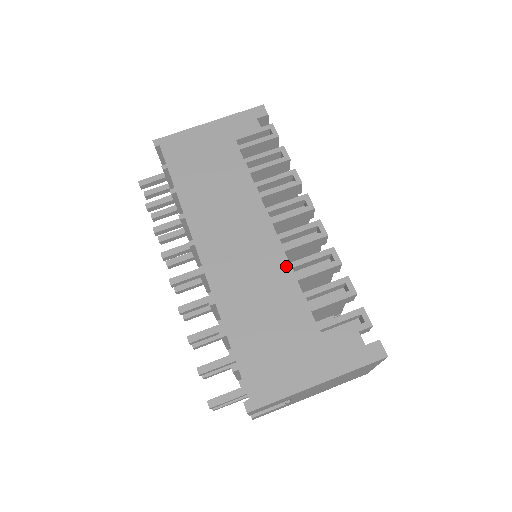
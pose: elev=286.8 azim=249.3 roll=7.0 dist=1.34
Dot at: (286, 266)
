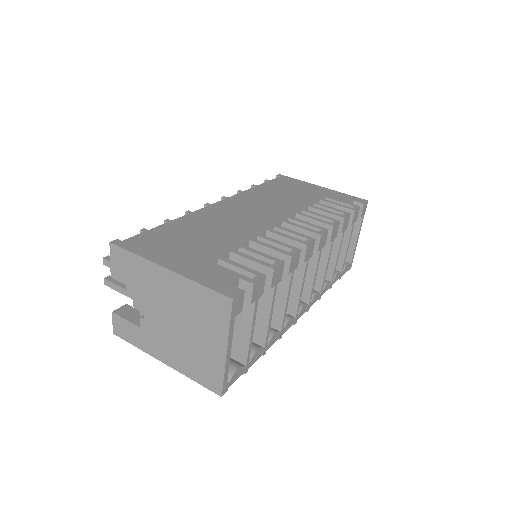
Dot at: (255, 233)
